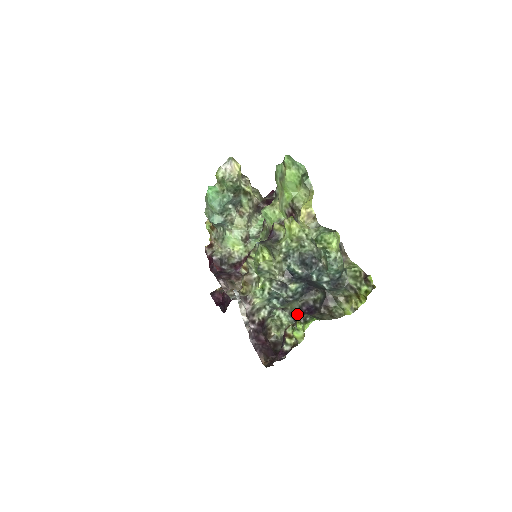
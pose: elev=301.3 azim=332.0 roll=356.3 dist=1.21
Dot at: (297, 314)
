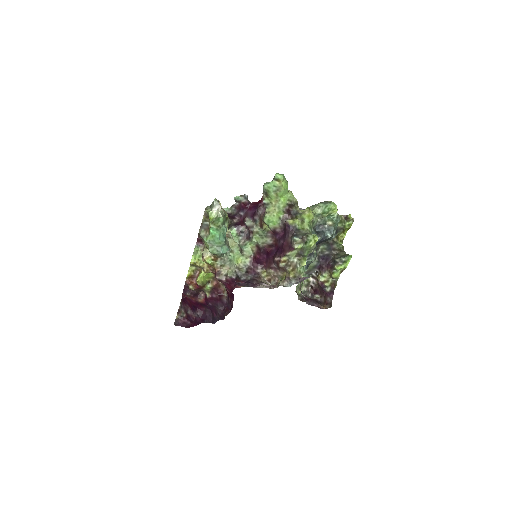
Dot at: (316, 268)
